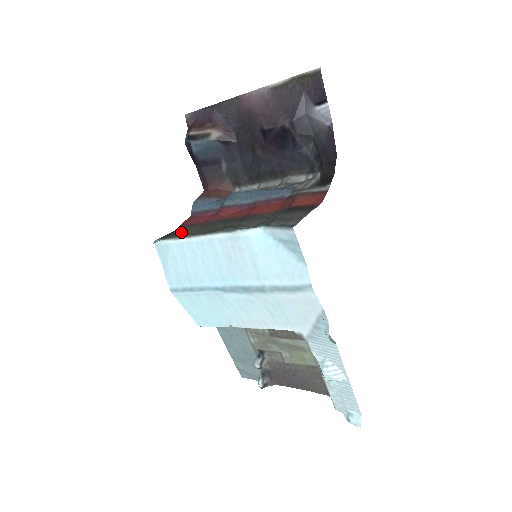
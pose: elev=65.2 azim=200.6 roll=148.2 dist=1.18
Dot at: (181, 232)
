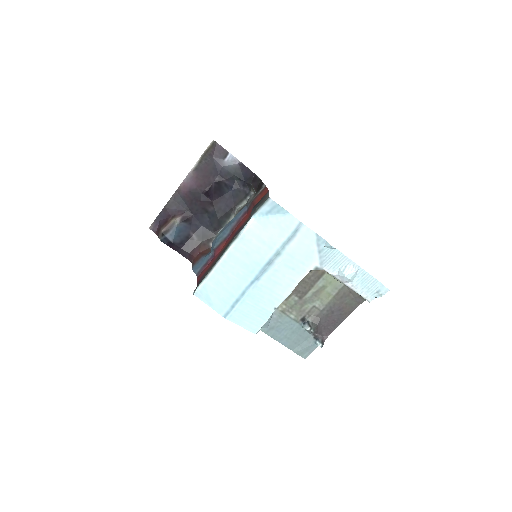
Dot at: occluded
